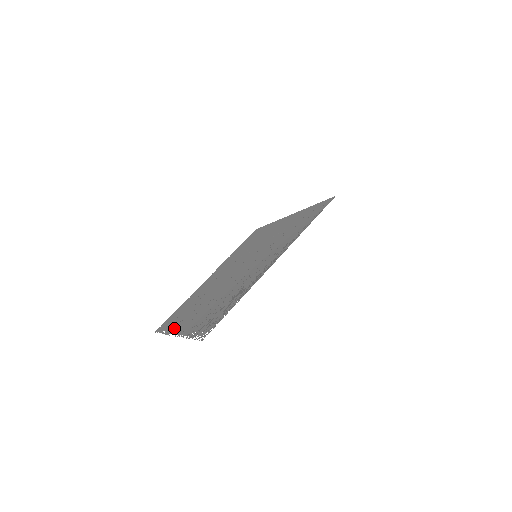
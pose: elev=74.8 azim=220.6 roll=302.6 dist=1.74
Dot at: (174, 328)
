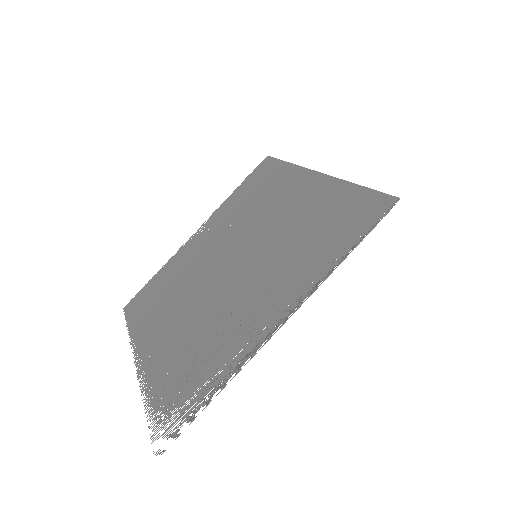
Dot at: (139, 339)
